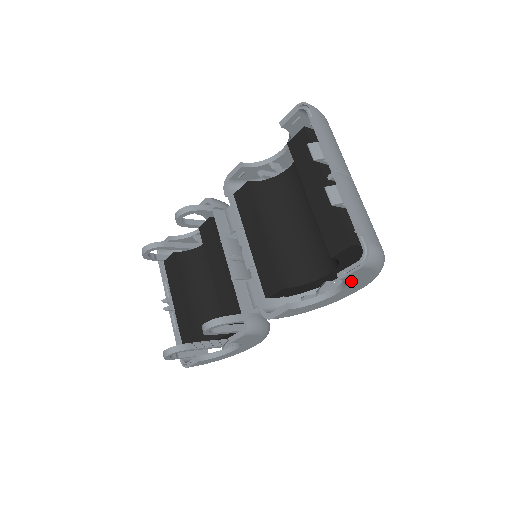
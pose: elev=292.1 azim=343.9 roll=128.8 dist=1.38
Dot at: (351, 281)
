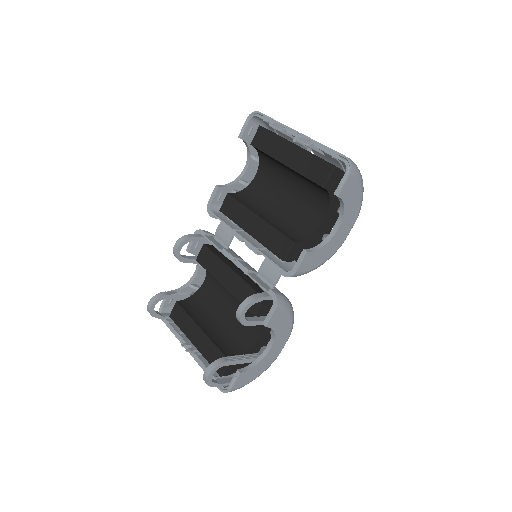
Dot at: (346, 203)
